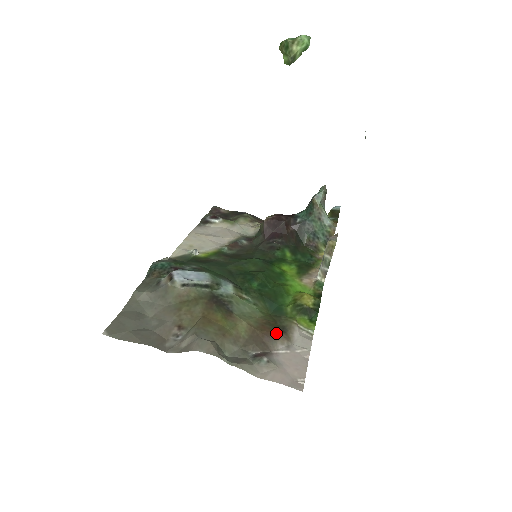
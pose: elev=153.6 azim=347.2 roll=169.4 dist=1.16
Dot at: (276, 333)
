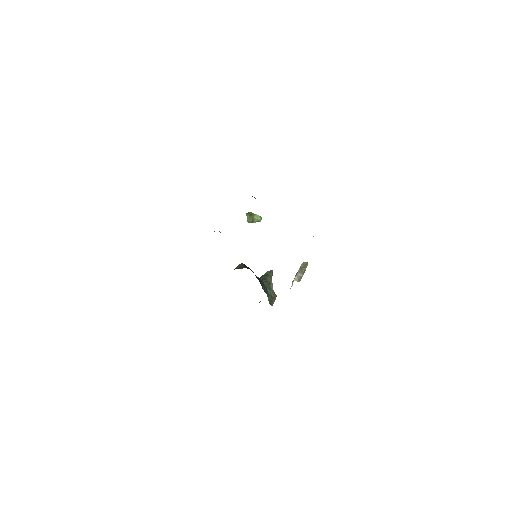
Dot at: occluded
